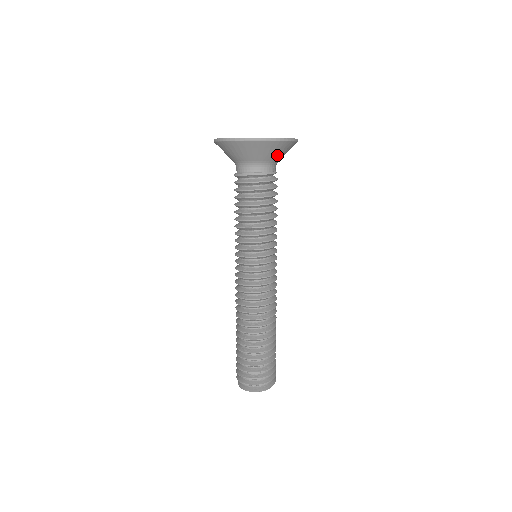
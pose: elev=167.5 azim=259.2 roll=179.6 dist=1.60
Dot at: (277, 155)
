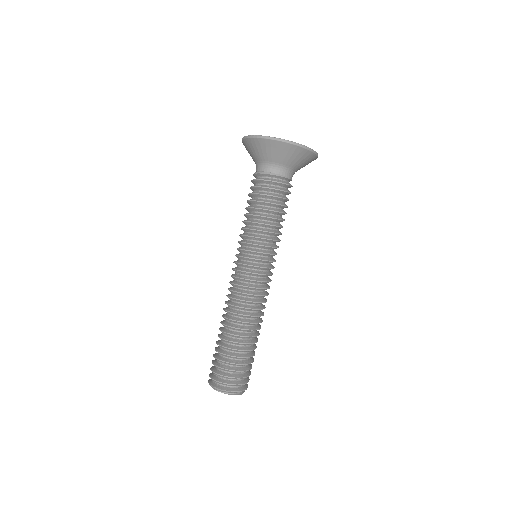
Dot at: (274, 156)
